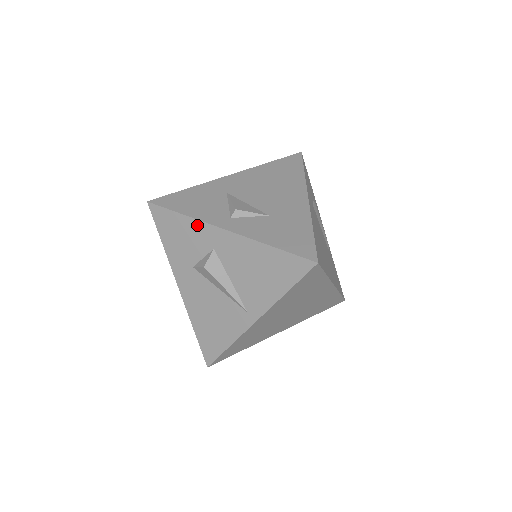
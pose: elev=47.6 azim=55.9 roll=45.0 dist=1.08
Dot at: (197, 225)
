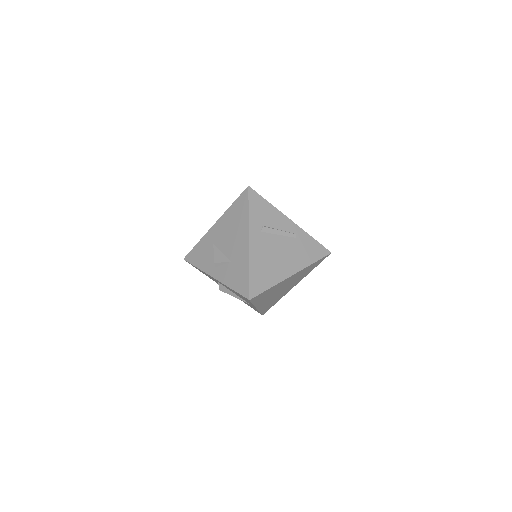
Dot at: (205, 273)
